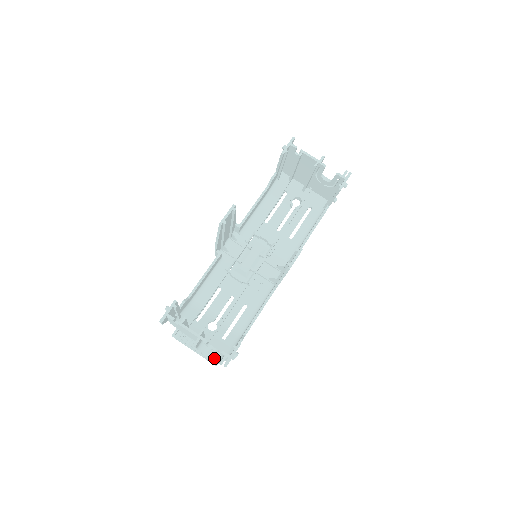
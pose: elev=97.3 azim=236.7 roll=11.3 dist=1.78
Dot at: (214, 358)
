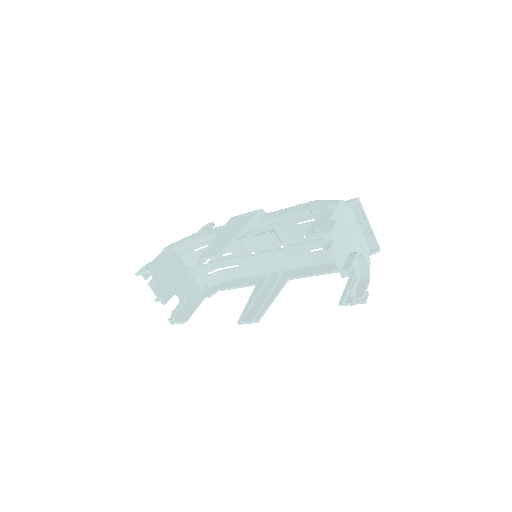
Dot at: occluded
